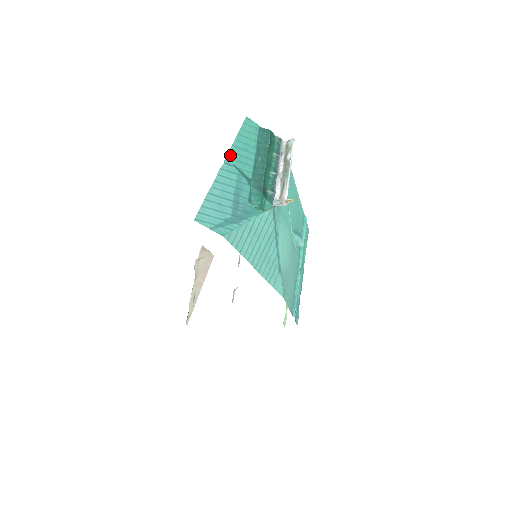
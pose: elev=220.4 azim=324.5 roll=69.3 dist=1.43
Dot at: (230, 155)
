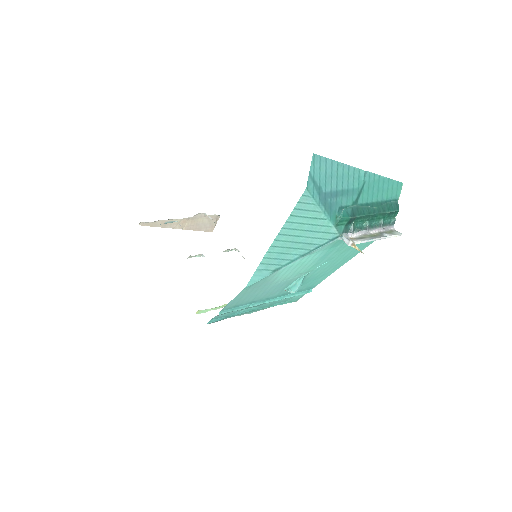
Dot at: (372, 176)
